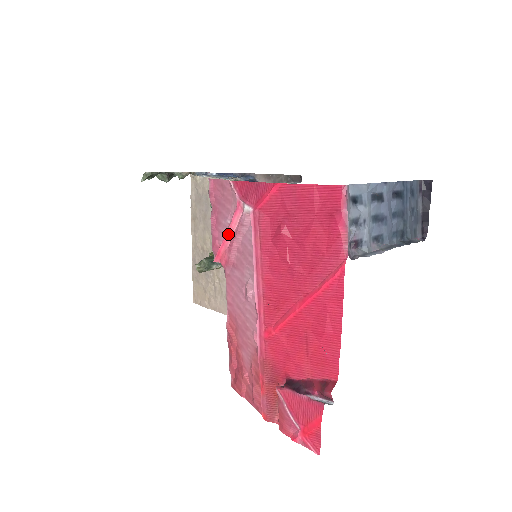
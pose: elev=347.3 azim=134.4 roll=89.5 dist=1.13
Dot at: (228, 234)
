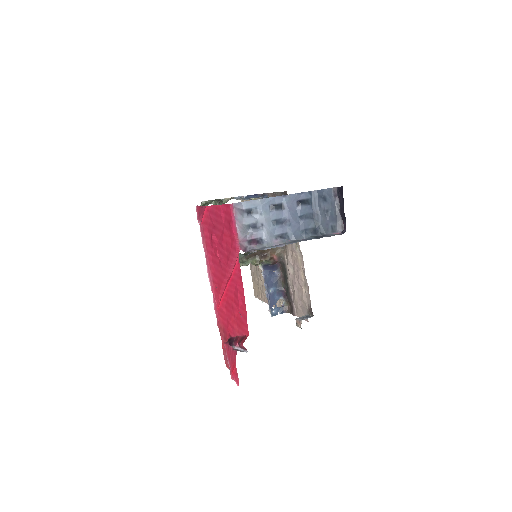
Dot at: occluded
